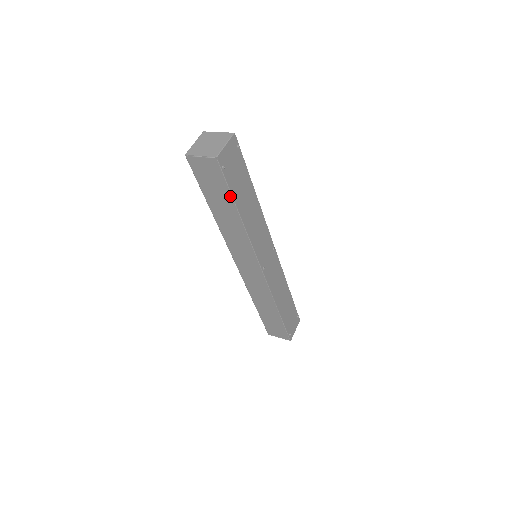
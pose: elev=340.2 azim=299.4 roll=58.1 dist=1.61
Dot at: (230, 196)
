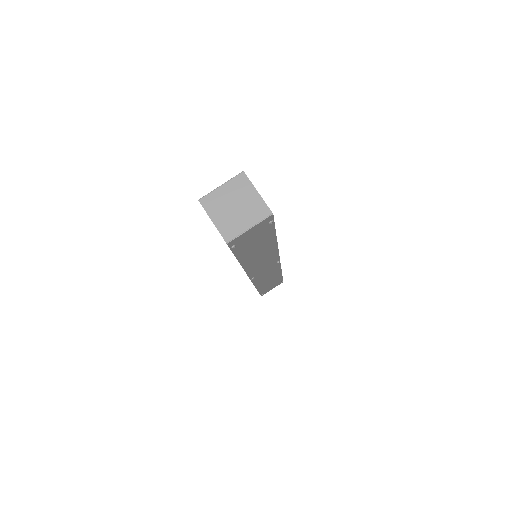
Dot at: occluded
